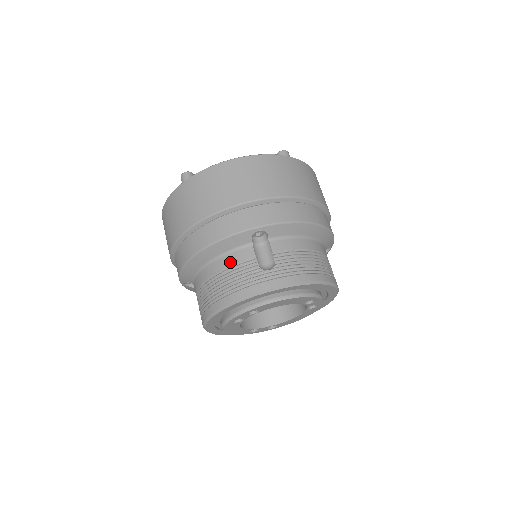
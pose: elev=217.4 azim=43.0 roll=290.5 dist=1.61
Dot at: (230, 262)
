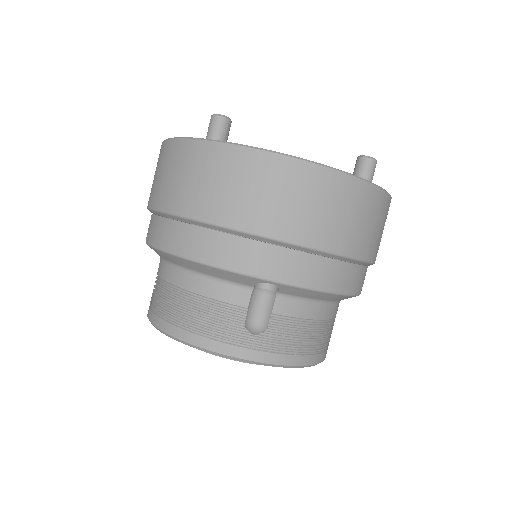
Dot at: (212, 293)
